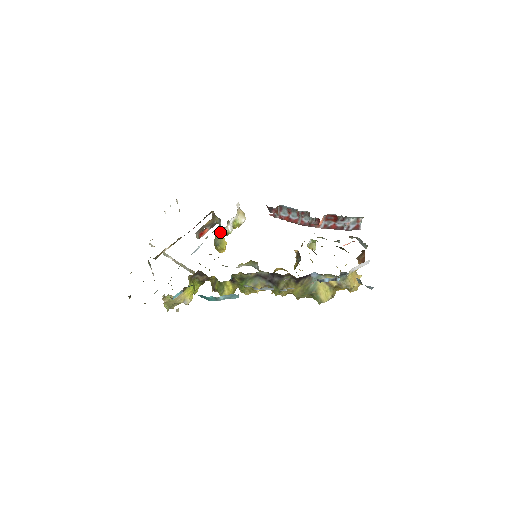
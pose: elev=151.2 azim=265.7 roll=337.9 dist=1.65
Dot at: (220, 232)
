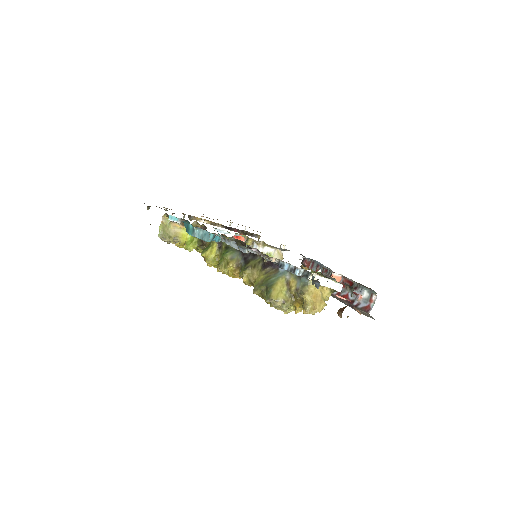
Dot at: (249, 240)
